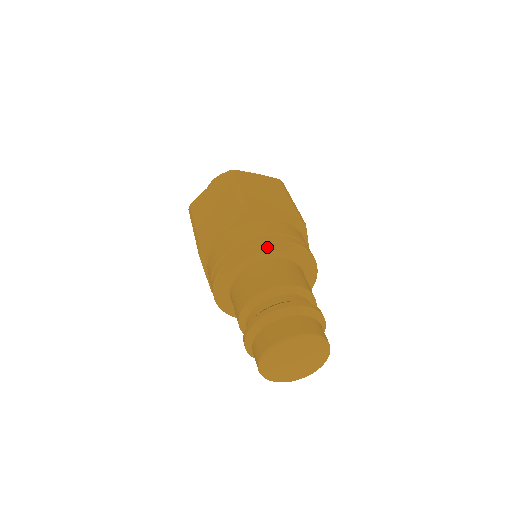
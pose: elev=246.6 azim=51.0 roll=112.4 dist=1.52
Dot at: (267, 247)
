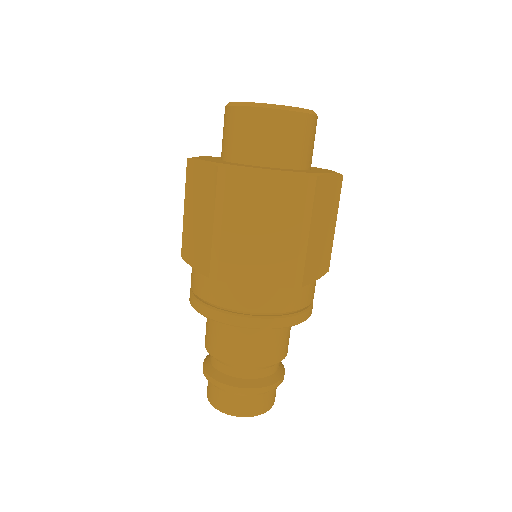
Dot at: occluded
